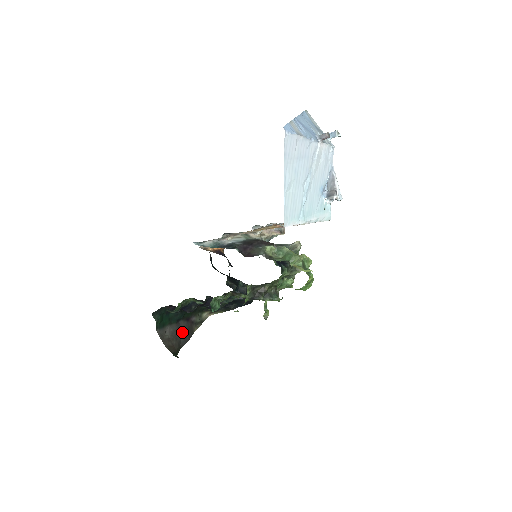
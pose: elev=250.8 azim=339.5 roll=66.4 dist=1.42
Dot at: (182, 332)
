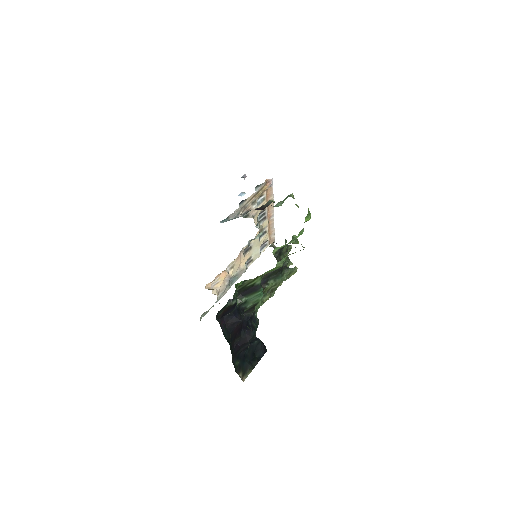
Dot at: occluded
